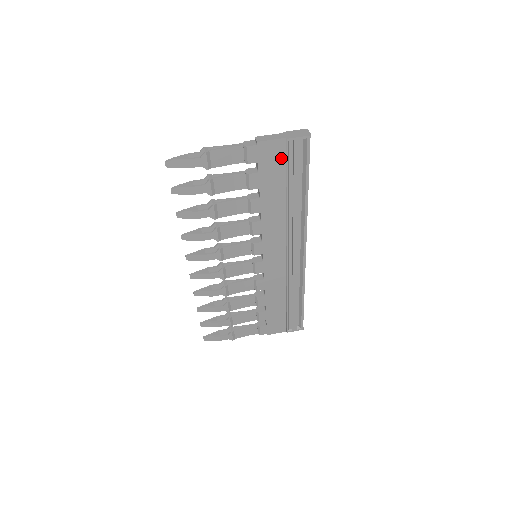
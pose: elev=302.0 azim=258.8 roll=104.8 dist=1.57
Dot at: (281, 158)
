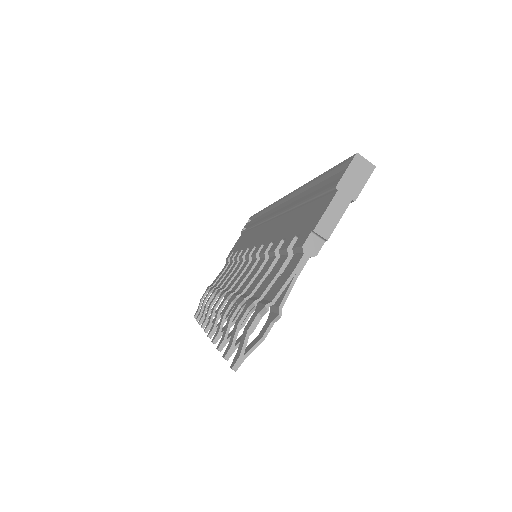
Dot at: occluded
